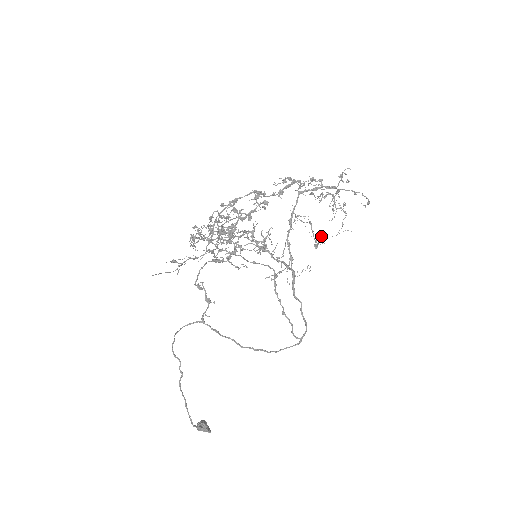
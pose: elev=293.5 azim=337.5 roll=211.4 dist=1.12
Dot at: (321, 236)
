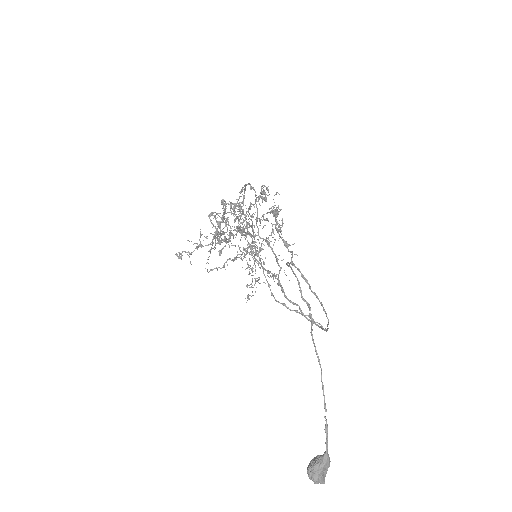
Dot at: (257, 278)
